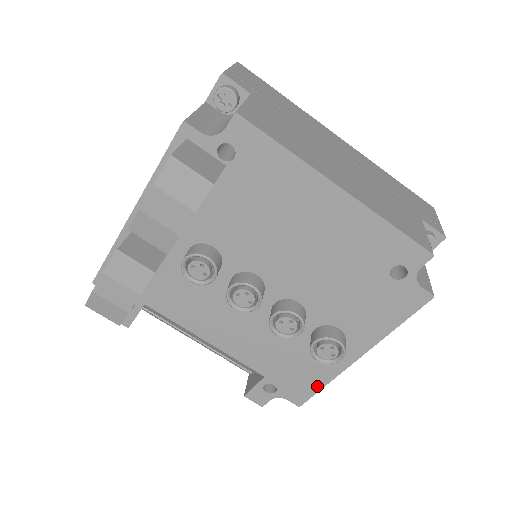
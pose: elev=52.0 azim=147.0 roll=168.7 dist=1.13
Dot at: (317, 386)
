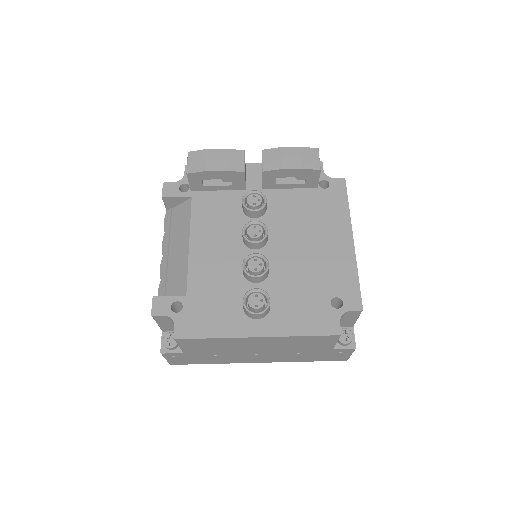
Dot at: (207, 333)
